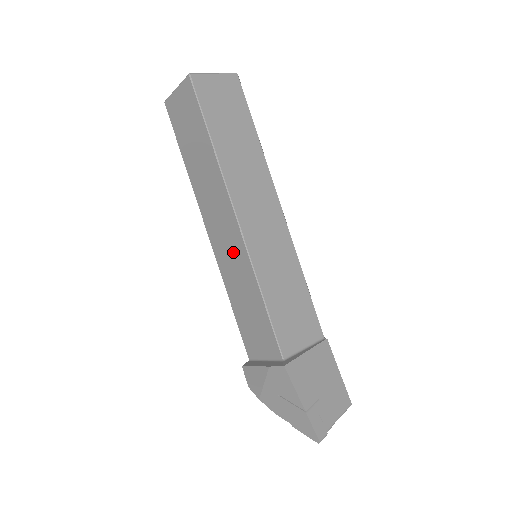
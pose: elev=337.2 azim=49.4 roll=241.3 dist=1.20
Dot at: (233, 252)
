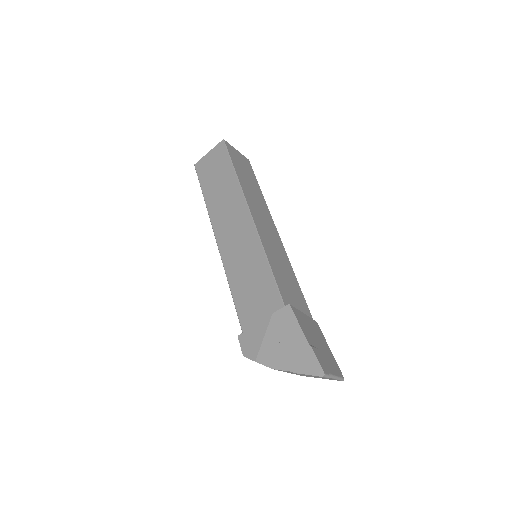
Dot at: (242, 240)
